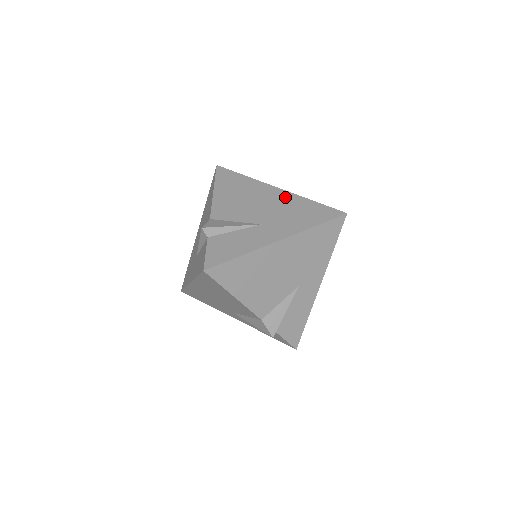
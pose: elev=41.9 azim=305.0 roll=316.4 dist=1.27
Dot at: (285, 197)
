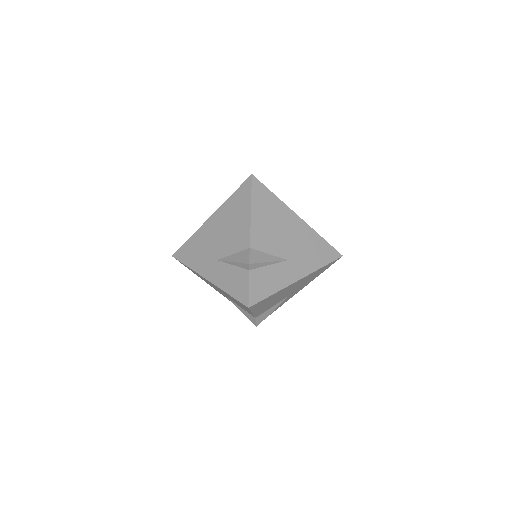
Dot at: (304, 230)
